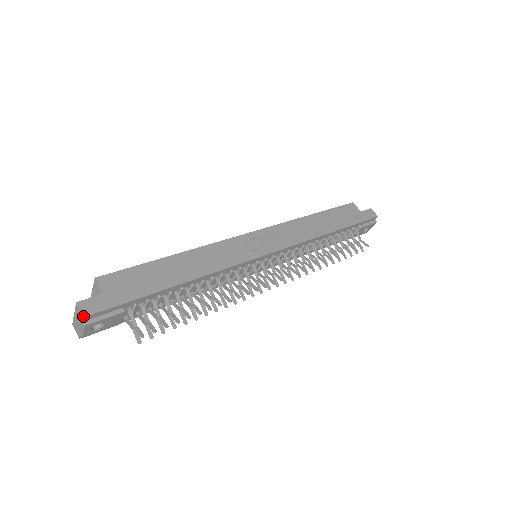
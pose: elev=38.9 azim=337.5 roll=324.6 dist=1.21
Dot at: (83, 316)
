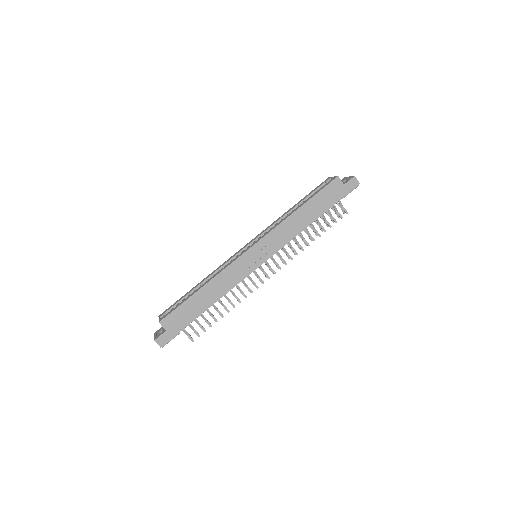
Dot at: (160, 347)
